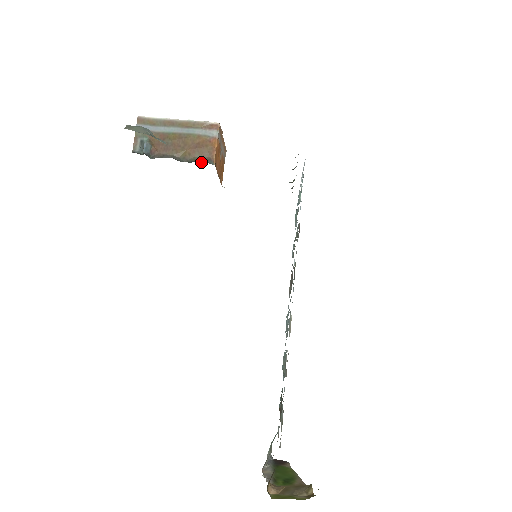
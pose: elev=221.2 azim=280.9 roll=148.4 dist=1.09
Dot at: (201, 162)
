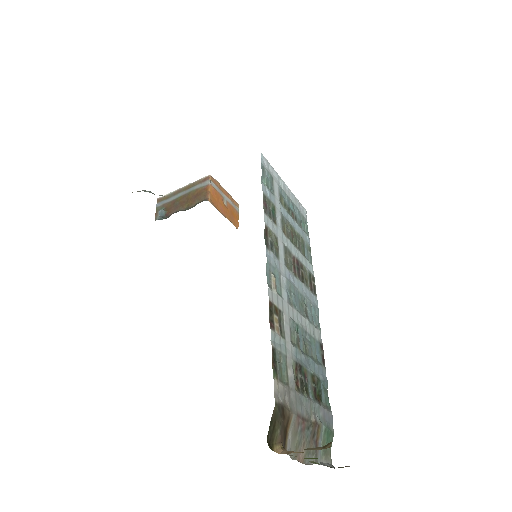
Dot at: (198, 203)
